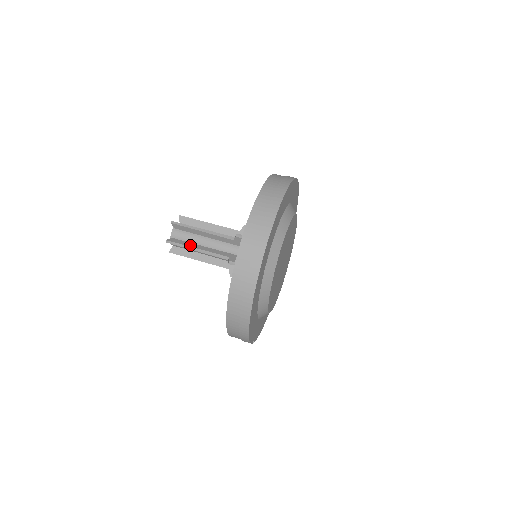
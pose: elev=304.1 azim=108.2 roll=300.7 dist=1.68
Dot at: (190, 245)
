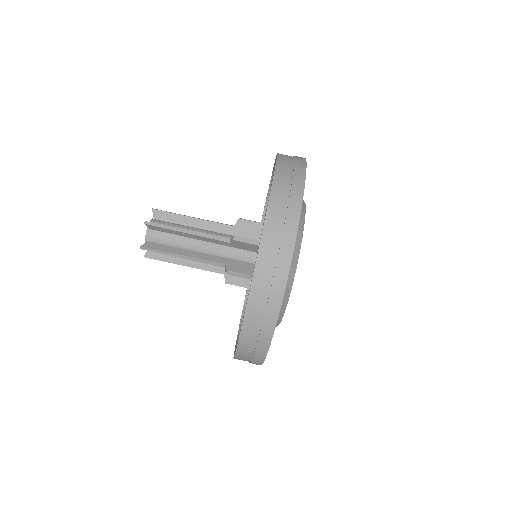
Dot at: (173, 251)
